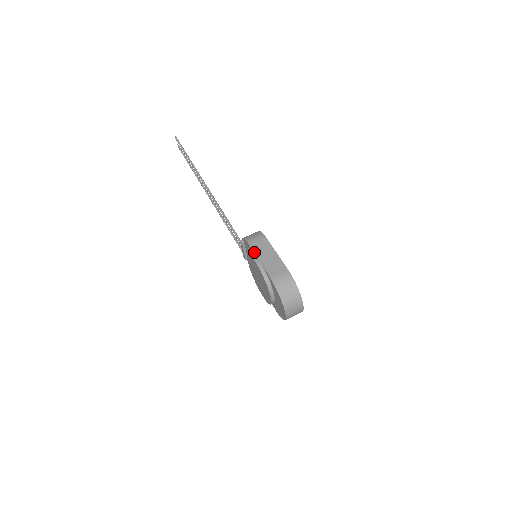
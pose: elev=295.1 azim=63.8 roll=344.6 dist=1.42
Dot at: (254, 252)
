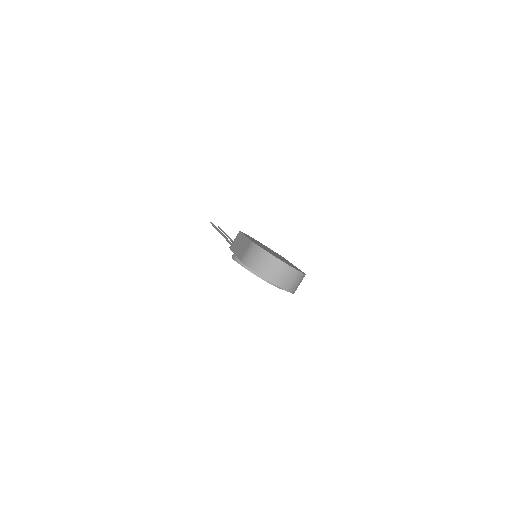
Dot at: occluded
